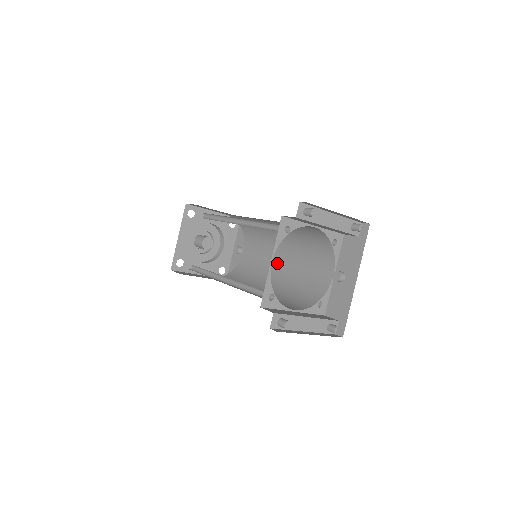
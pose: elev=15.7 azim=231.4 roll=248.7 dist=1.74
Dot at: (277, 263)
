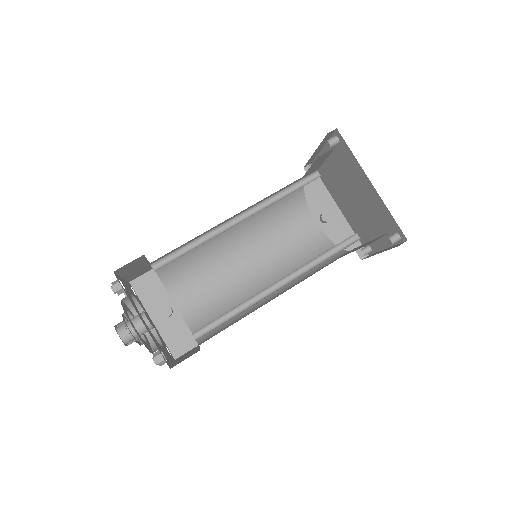
Dot at: (243, 270)
